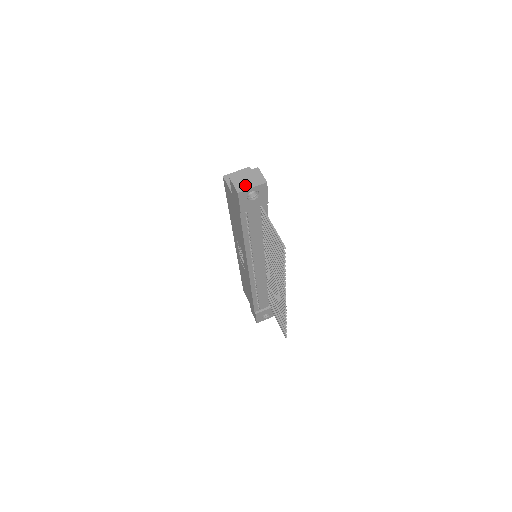
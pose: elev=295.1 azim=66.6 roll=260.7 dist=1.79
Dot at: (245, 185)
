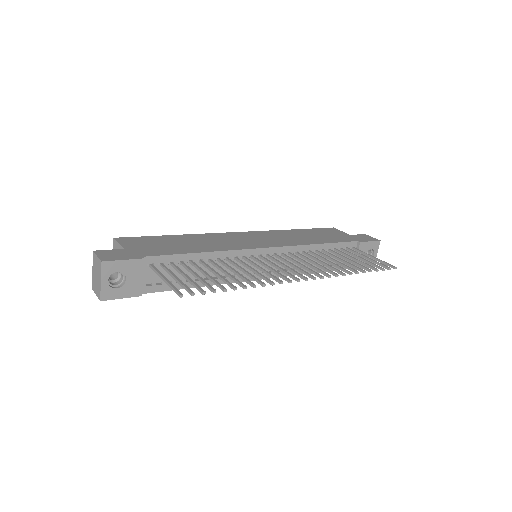
Dot at: (98, 285)
